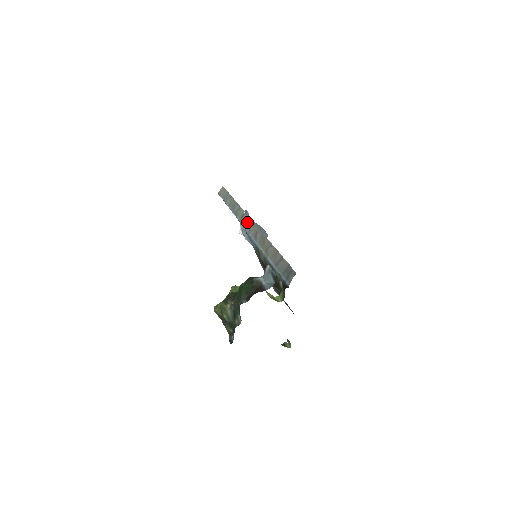
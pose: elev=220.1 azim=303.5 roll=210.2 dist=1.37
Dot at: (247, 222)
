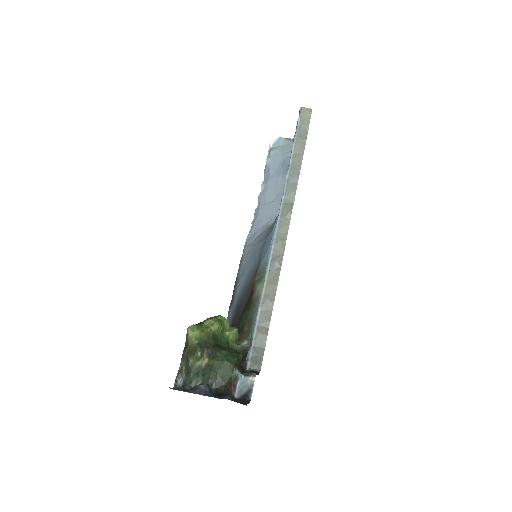
Dot at: (284, 225)
